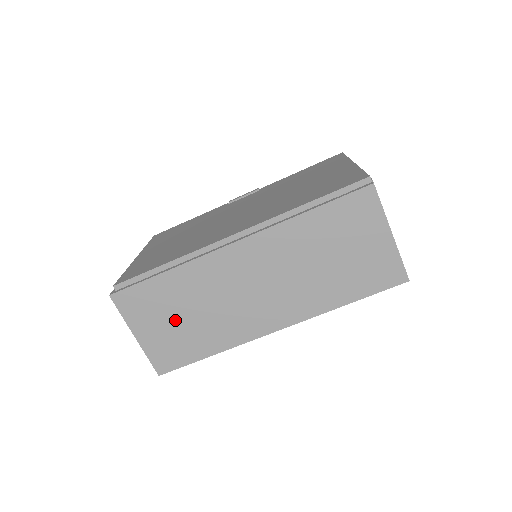
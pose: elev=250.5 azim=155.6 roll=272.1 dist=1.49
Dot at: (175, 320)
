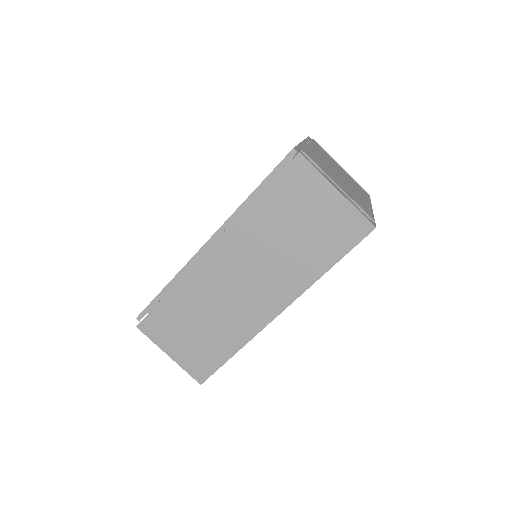
Dot at: (193, 332)
